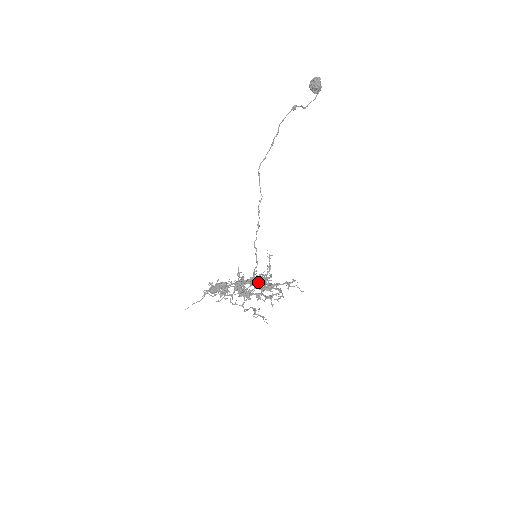
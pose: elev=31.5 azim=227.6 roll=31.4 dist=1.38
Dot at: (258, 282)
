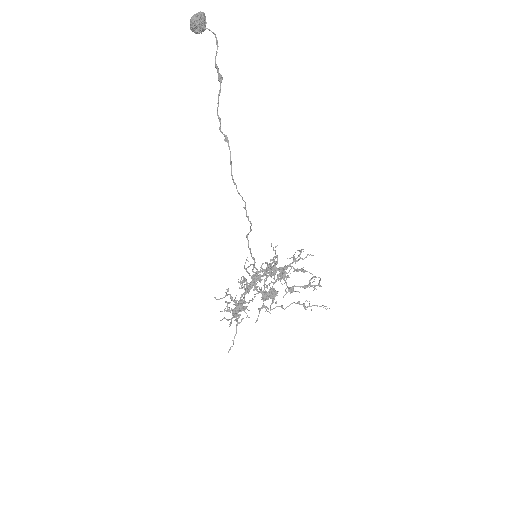
Dot at: (270, 275)
